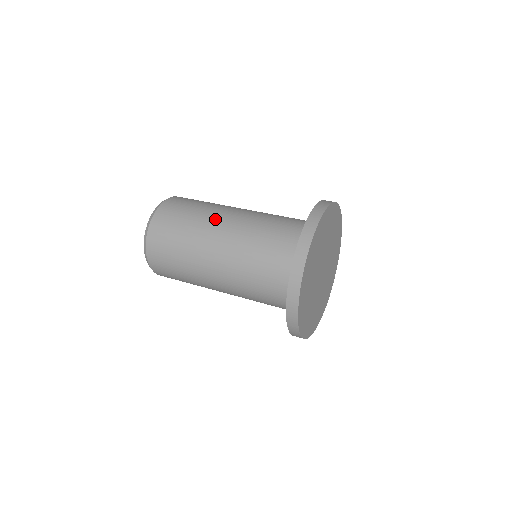
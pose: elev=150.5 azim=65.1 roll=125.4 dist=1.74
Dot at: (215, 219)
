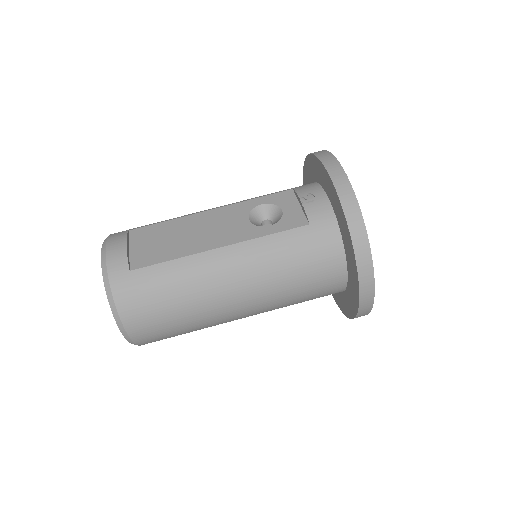
Dot at: (218, 302)
